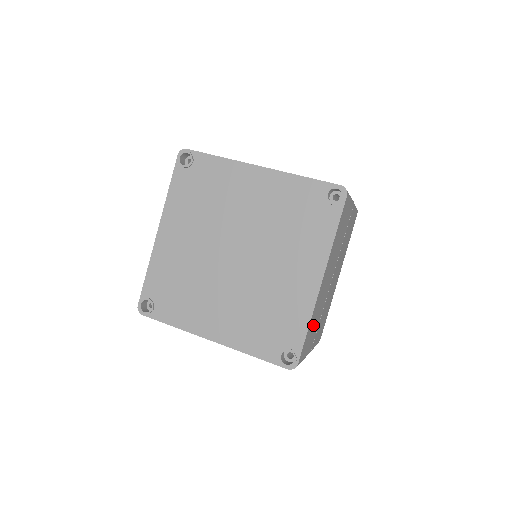
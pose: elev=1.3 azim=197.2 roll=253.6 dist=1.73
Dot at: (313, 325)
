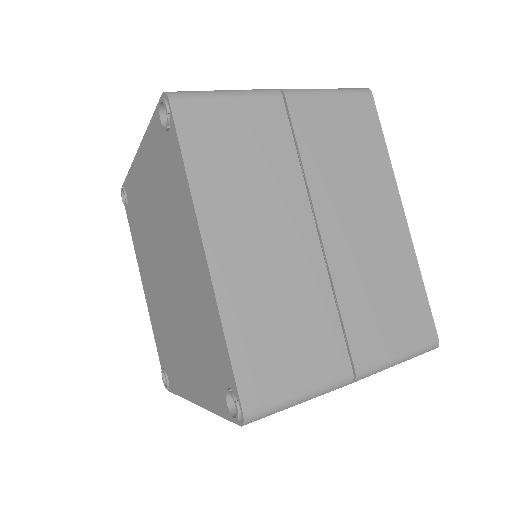
Dot at: occluded
